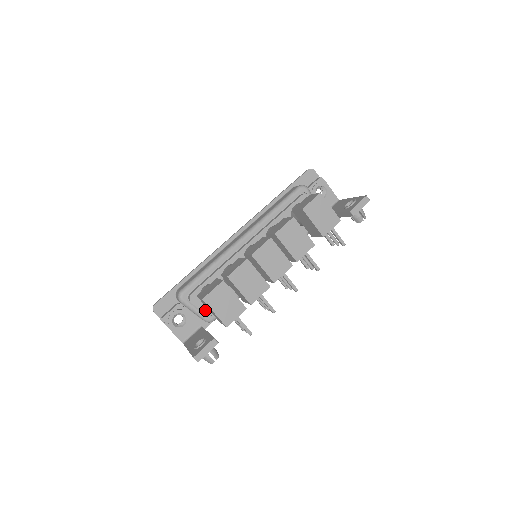
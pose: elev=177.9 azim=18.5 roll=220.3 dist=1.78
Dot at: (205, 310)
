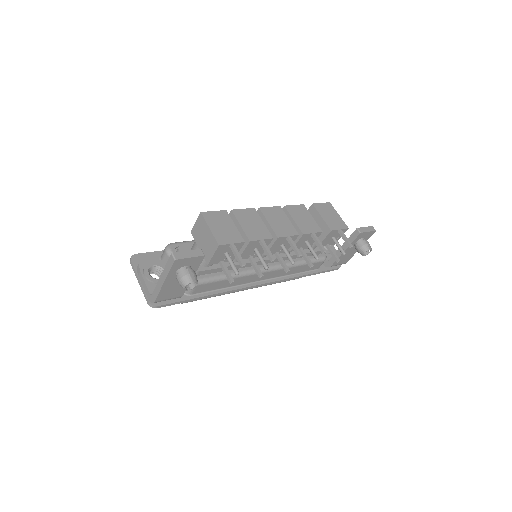
Dot at: occluded
